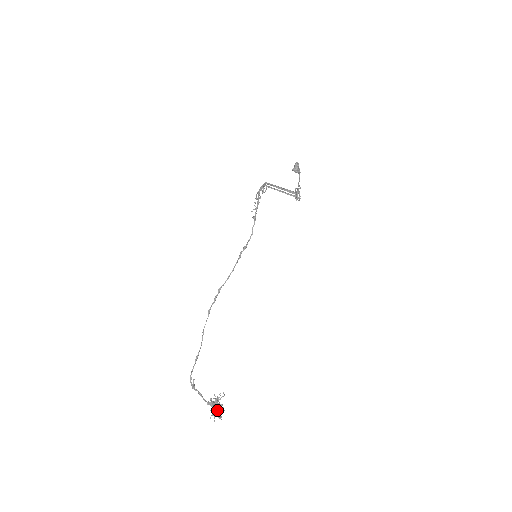
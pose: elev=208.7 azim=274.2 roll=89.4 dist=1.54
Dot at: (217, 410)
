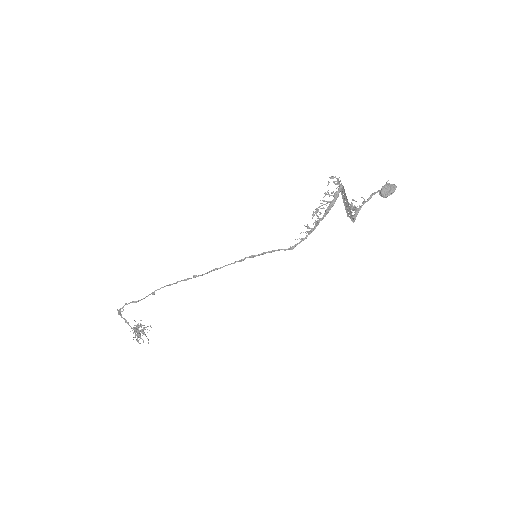
Dot at: (138, 328)
